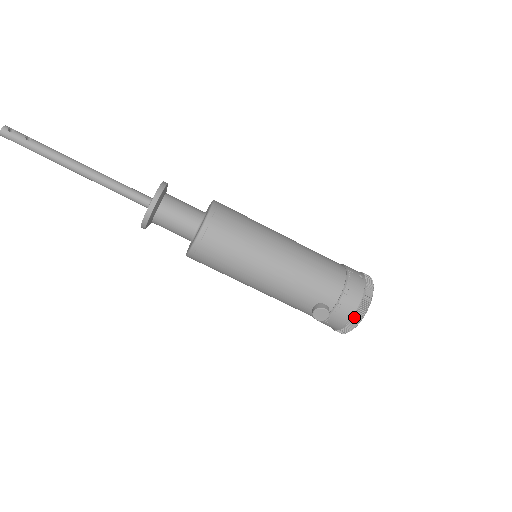
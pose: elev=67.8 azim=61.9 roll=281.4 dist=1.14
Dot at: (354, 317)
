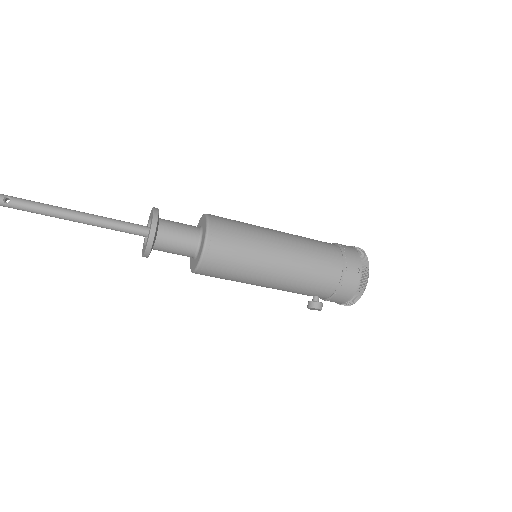
Dot at: (346, 303)
